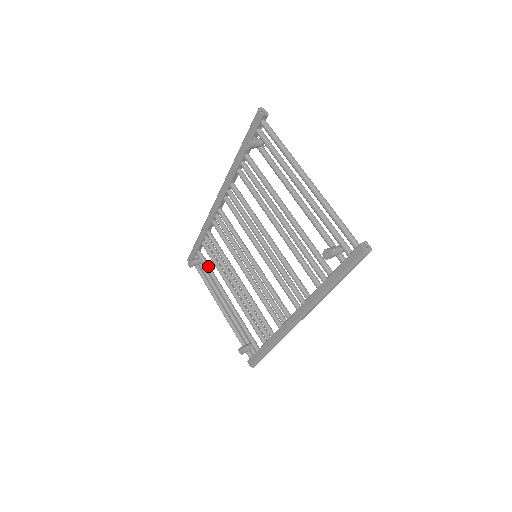
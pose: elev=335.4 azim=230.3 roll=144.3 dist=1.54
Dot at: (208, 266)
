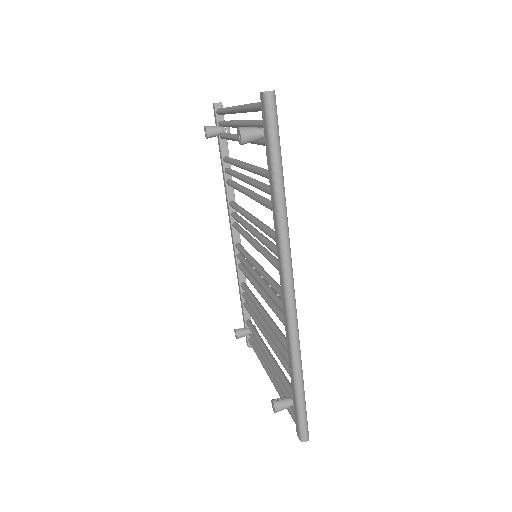
Dot at: (254, 329)
